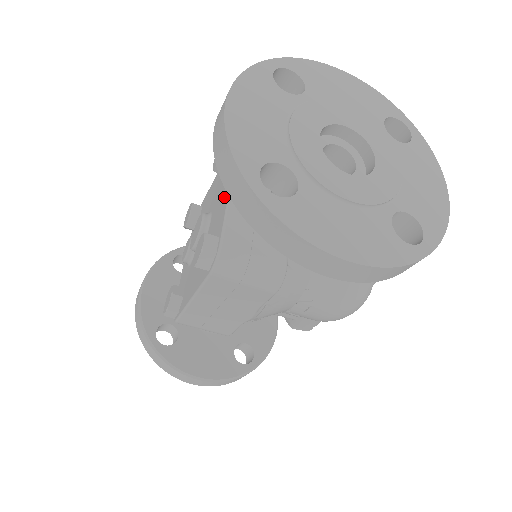
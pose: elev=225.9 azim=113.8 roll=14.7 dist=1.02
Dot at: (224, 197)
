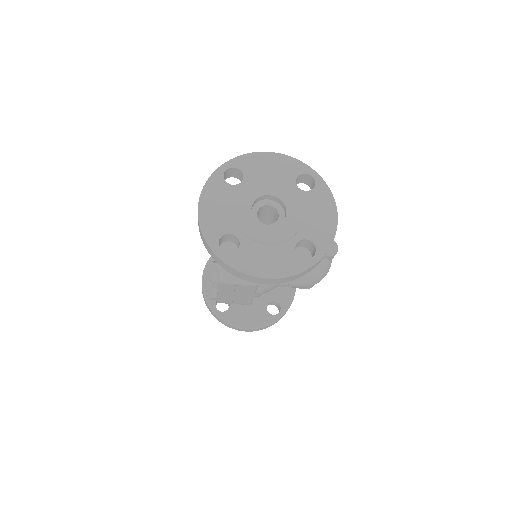
Dot at: occluded
